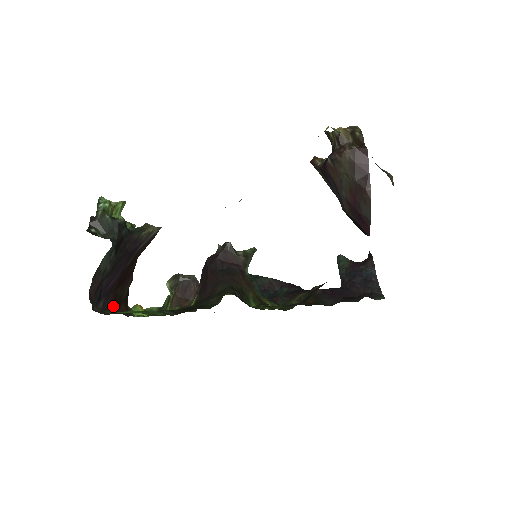
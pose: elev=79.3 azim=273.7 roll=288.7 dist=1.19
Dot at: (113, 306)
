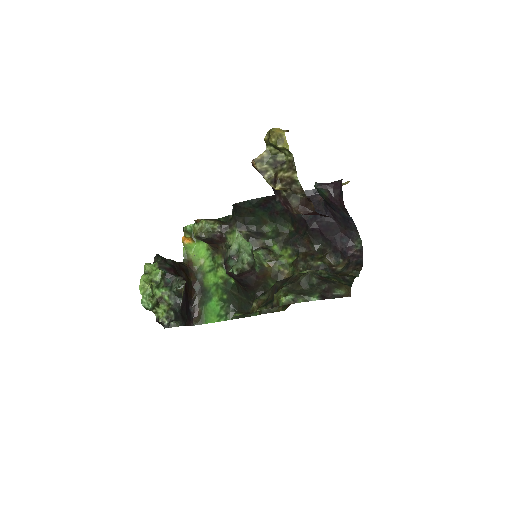
Dot at: (192, 295)
